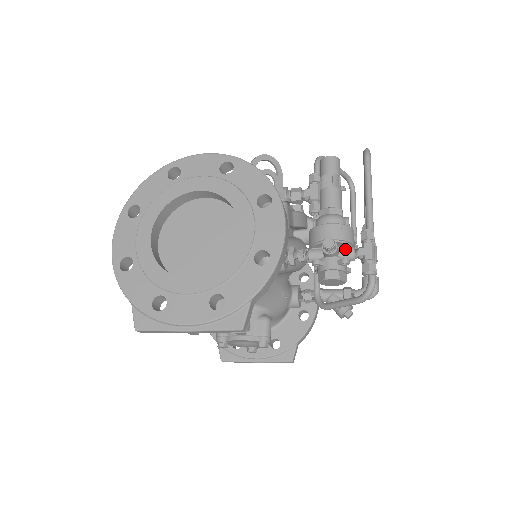
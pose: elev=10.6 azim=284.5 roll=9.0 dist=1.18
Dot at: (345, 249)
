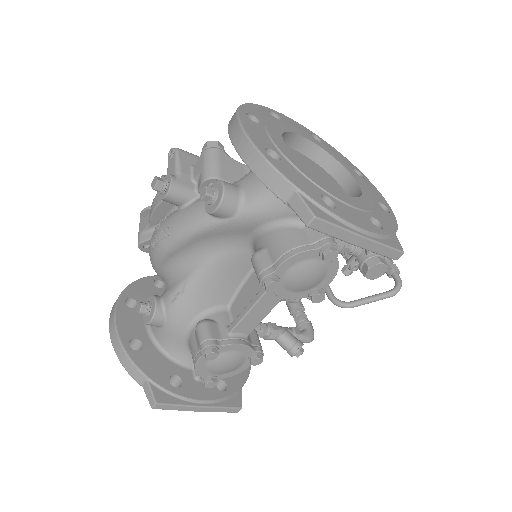
Dot at: occluded
